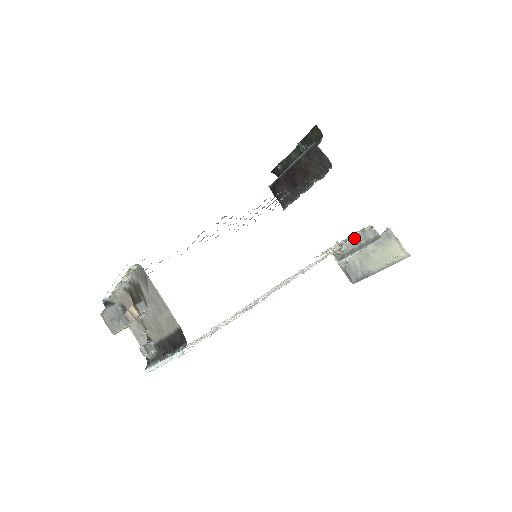
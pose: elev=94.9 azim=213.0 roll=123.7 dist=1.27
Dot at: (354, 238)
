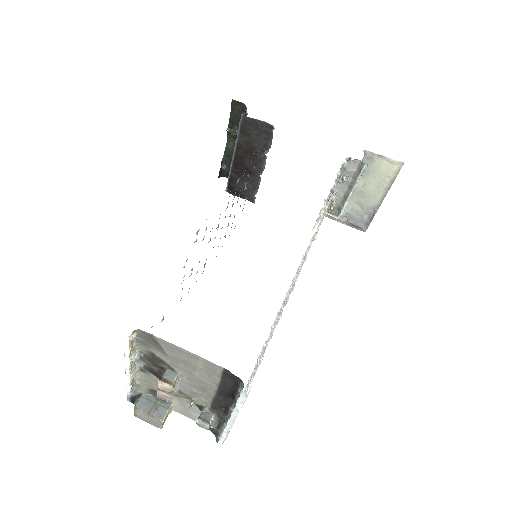
Dot at: (339, 182)
